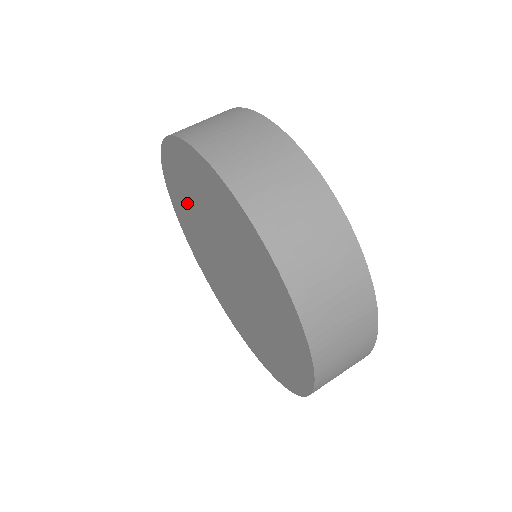
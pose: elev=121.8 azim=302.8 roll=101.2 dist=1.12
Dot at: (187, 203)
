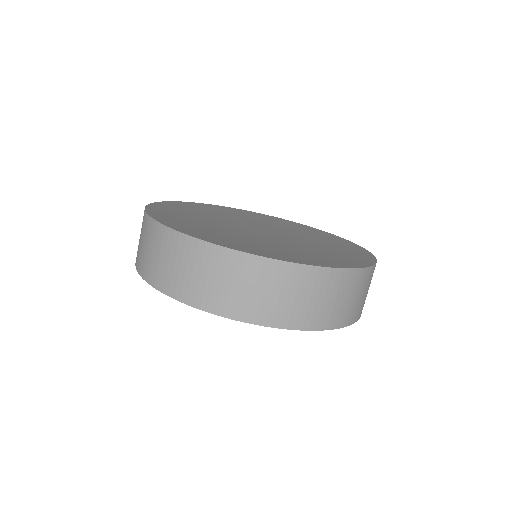
Dot at: occluded
